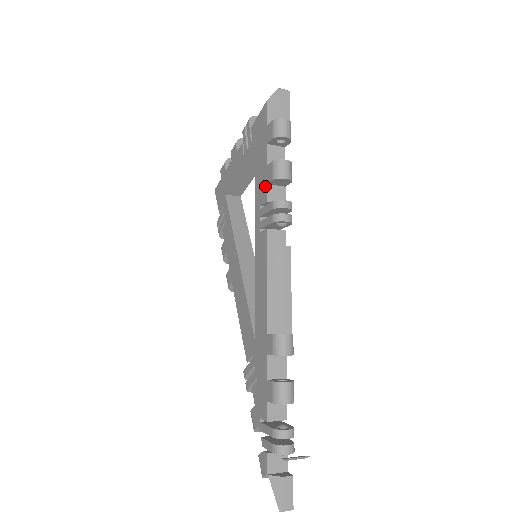
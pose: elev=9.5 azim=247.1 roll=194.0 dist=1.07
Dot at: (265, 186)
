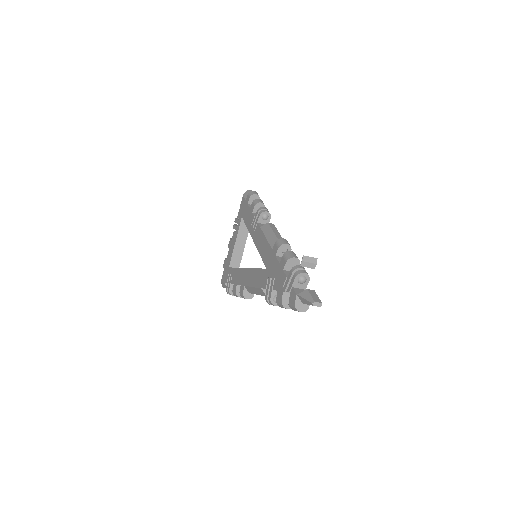
Dot at: (251, 214)
